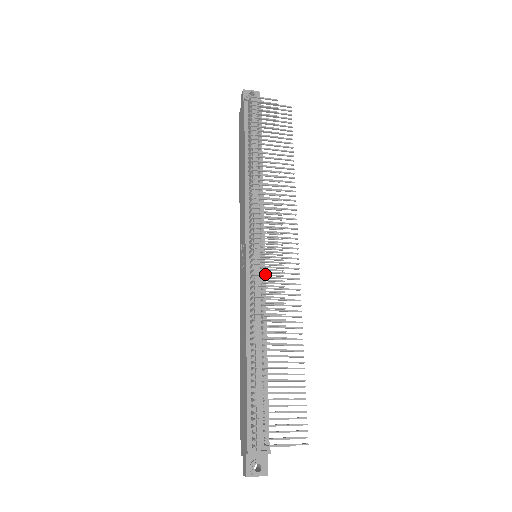
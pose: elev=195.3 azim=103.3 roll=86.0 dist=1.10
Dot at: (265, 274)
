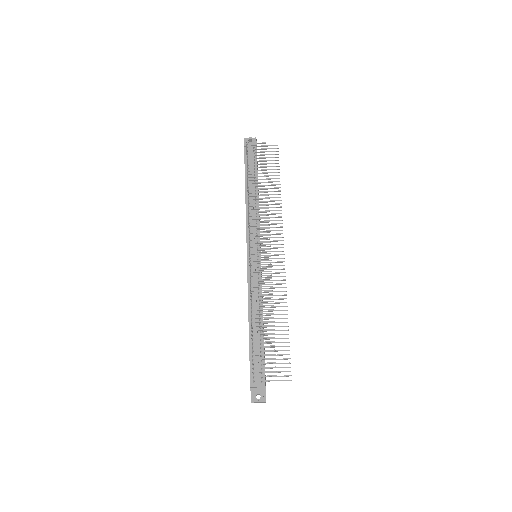
Dot at: (258, 268)
